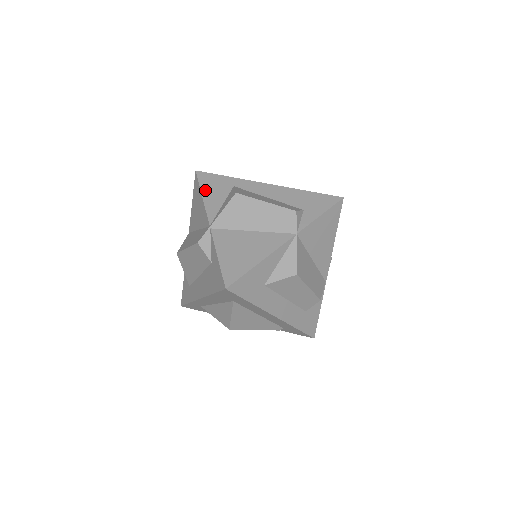
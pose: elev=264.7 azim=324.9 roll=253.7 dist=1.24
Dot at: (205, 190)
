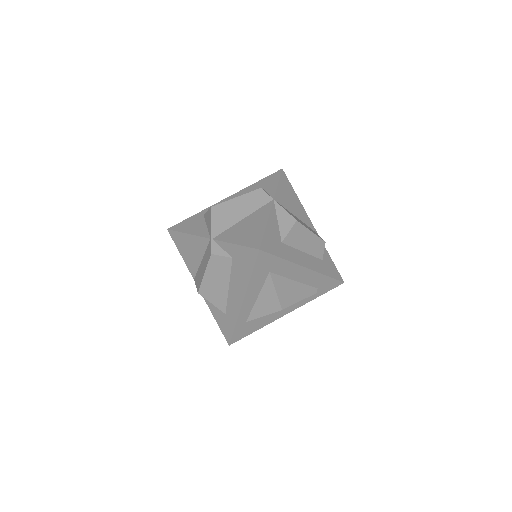
Dot at: (185, 230)
